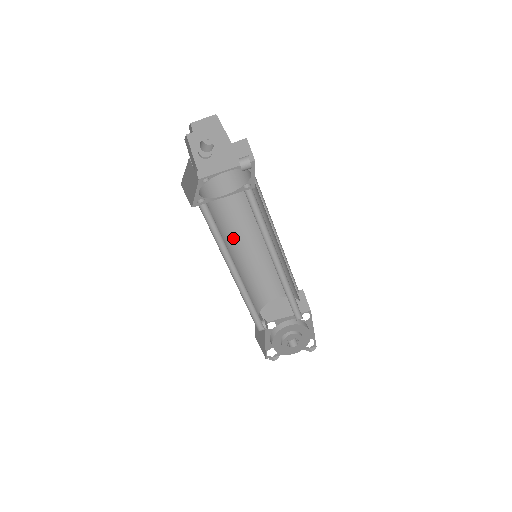
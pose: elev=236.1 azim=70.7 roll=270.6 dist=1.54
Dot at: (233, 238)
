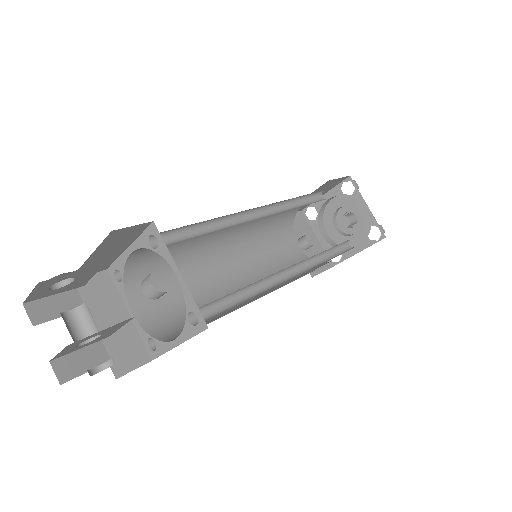
Dot at: (209, 251)
